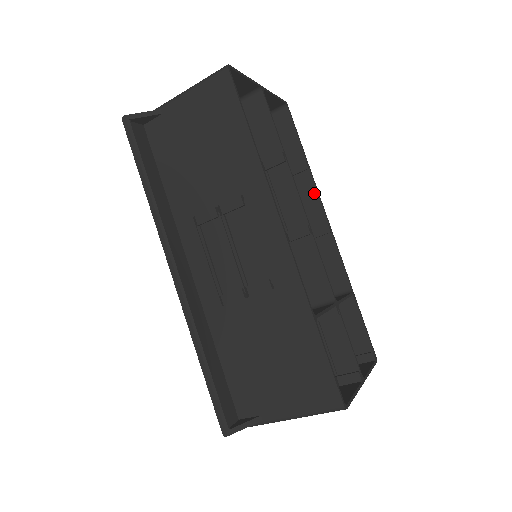
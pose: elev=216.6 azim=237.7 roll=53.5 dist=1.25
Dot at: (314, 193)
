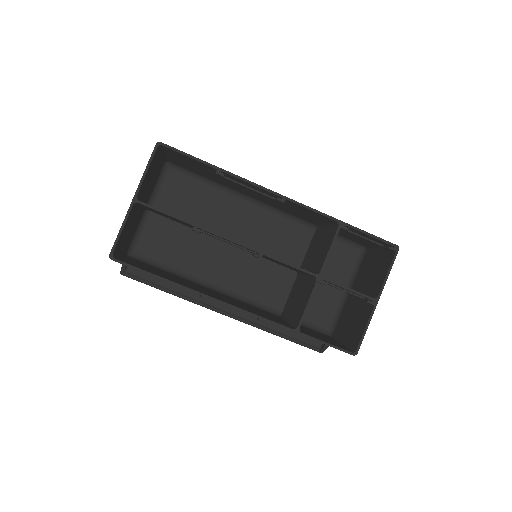
Dot at: (247, 183)
